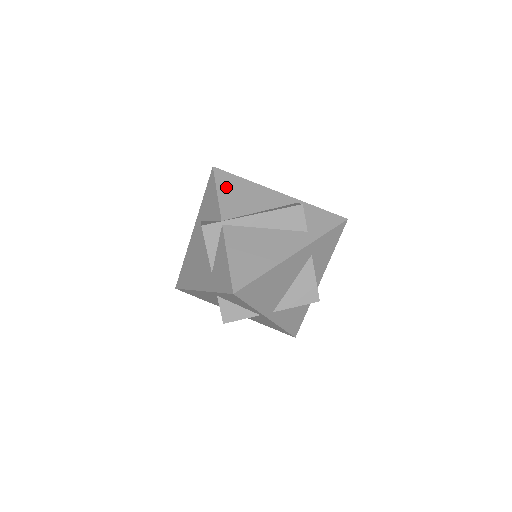
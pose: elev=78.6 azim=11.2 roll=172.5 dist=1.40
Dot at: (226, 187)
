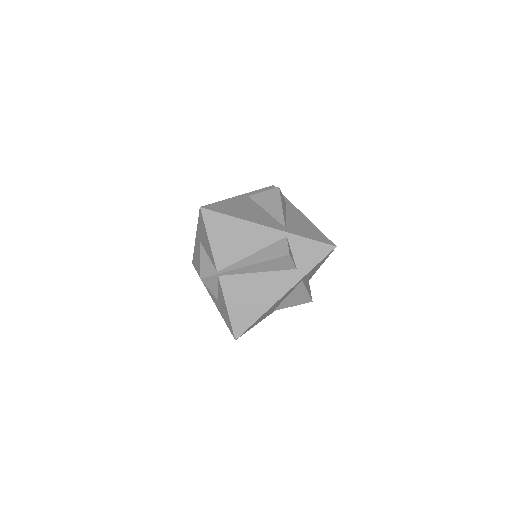
Dot at: (216, 231)
